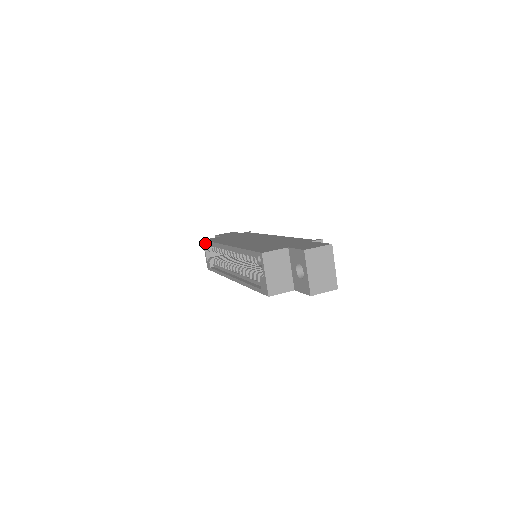
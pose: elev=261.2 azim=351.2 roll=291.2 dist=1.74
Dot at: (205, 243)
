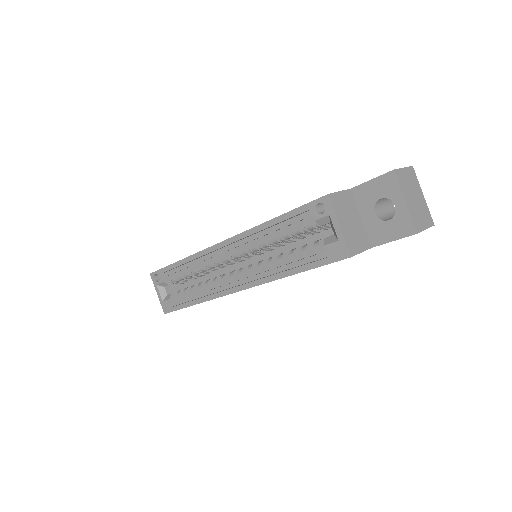
Dot at: occluded
